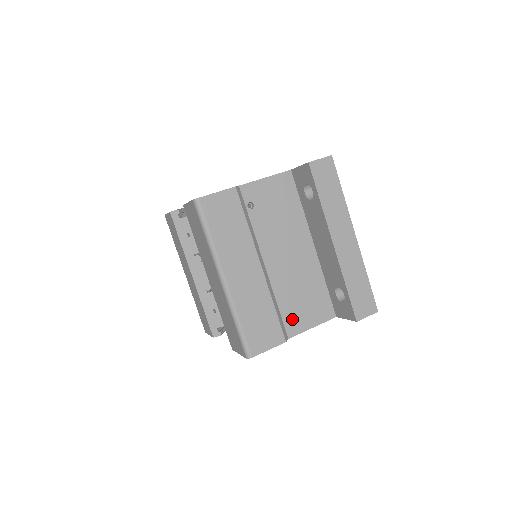
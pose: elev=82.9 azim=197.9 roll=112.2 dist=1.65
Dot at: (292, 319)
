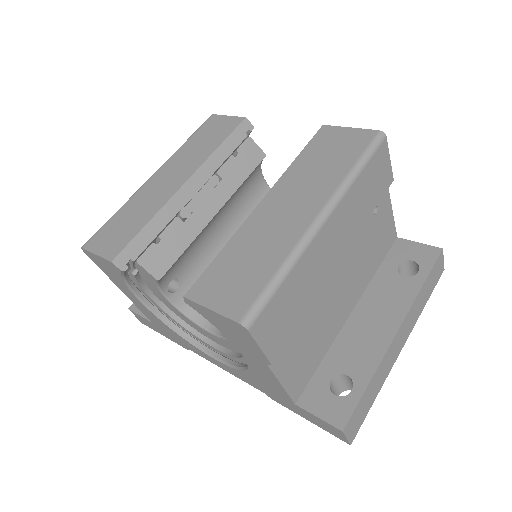
Dot at: (288, 350)
